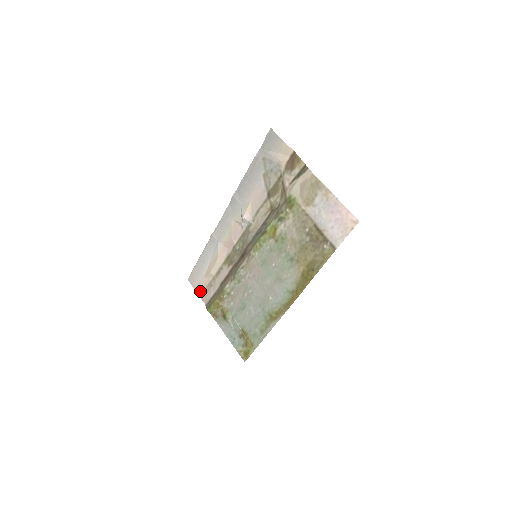
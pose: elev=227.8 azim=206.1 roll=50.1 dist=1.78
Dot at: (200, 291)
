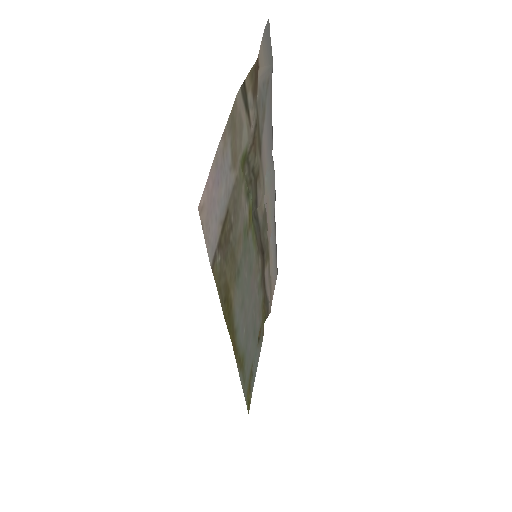
Dot at: (272, 293)
